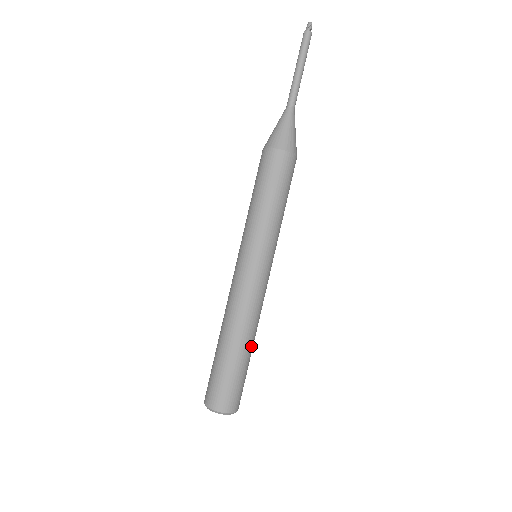
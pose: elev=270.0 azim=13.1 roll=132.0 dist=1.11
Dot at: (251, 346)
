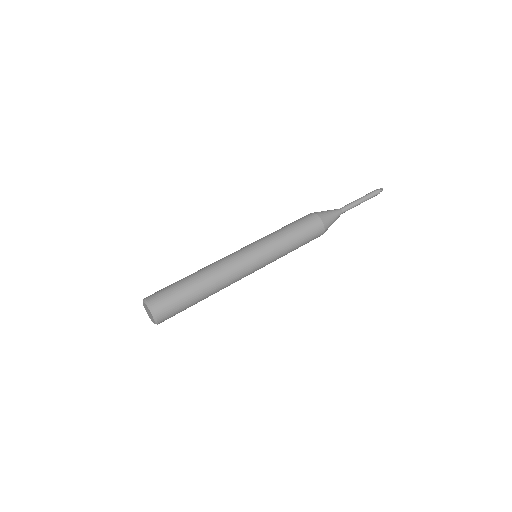
Dot at: (206, 295)
